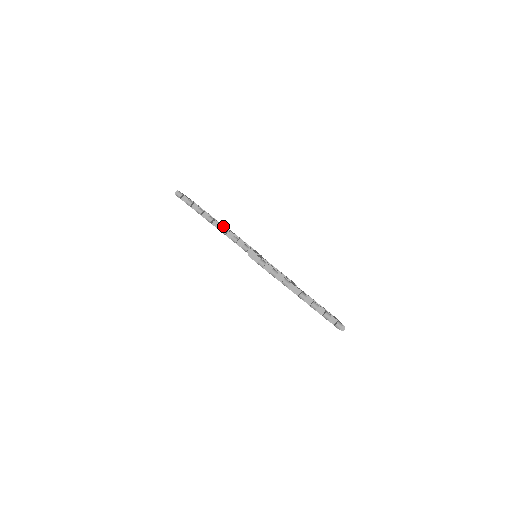
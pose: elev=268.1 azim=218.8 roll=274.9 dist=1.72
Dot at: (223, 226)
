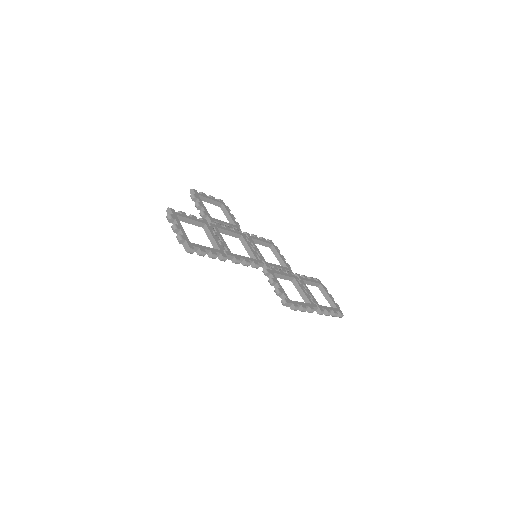
Dot at: (229, 249)
